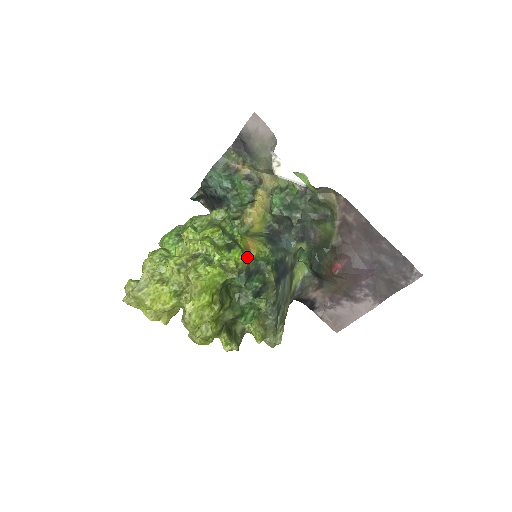
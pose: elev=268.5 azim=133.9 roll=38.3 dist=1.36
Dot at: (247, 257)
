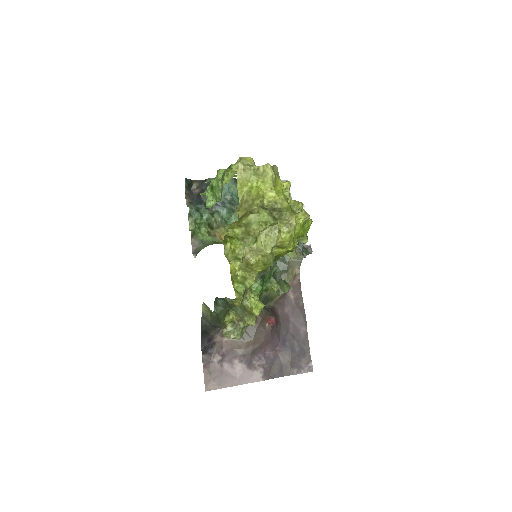
Dot at: occluded
